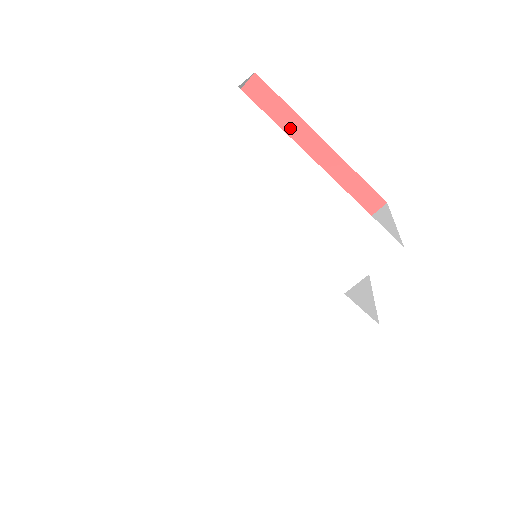
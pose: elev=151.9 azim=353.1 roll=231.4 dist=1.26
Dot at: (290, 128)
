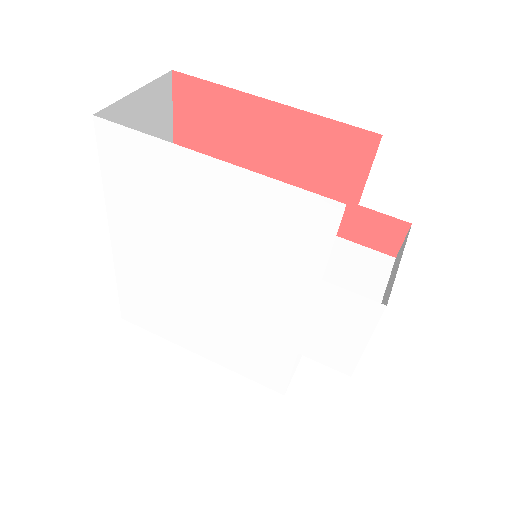
Dot at: (233, 106)
